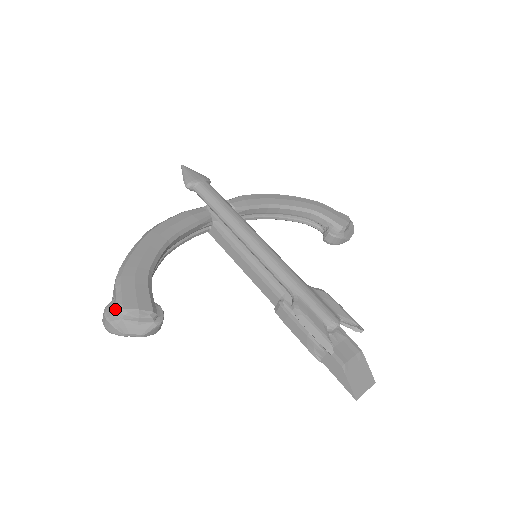
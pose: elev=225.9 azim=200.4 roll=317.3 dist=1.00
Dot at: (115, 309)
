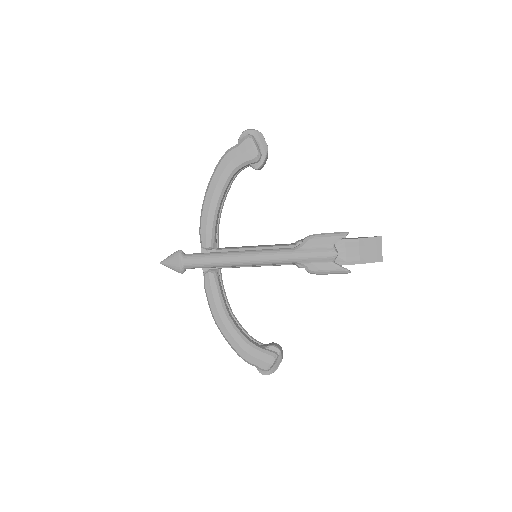
Dot at: (263, 371)
